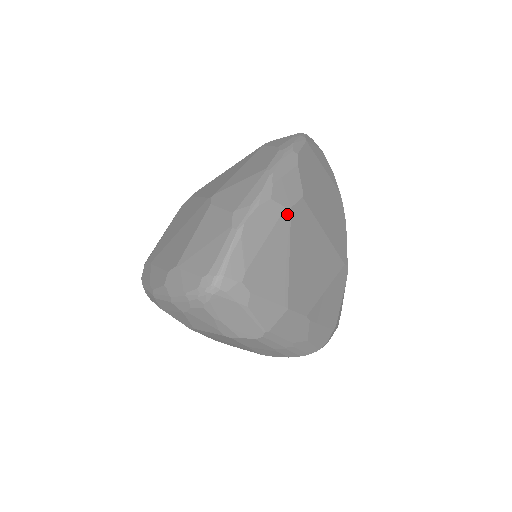
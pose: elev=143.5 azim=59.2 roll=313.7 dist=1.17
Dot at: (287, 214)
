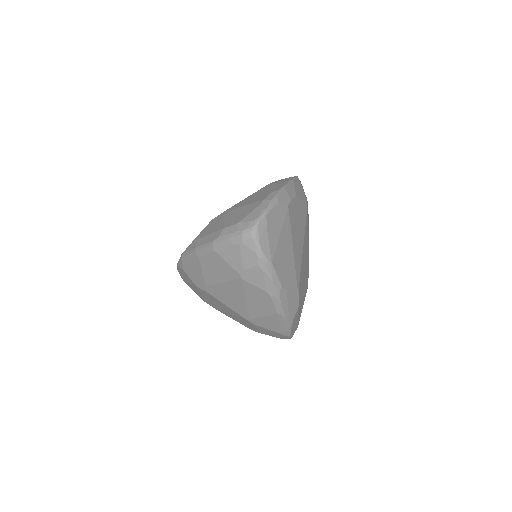
Dot at: (299, 305)
